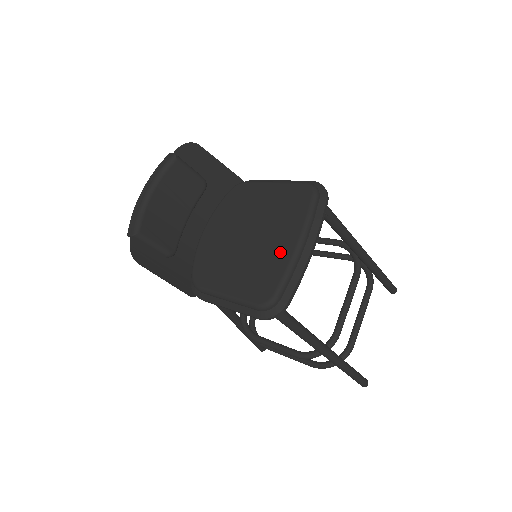
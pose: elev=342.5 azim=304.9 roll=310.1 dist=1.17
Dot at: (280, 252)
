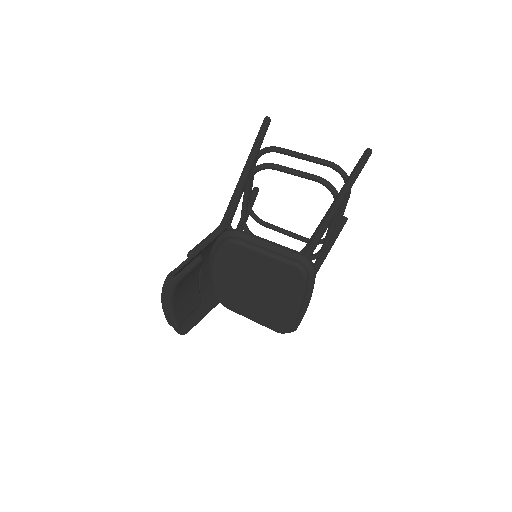
Dot at: (285, 309)
